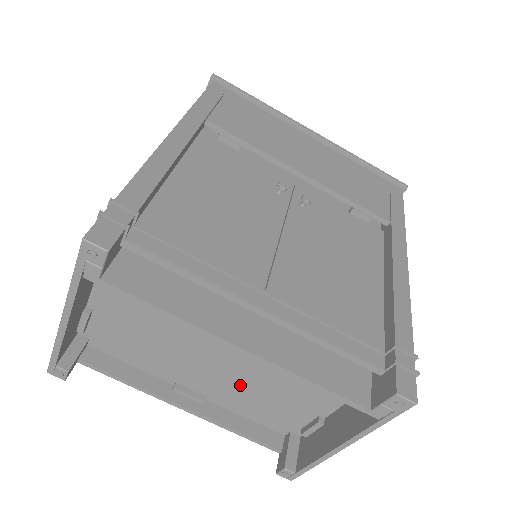
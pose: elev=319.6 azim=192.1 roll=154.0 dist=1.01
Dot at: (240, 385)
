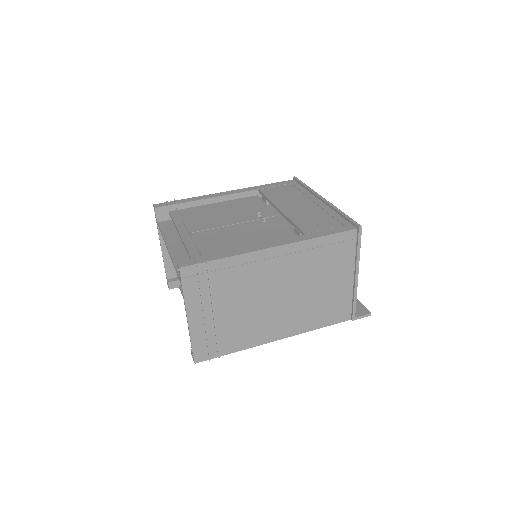
Dot at: occluded
